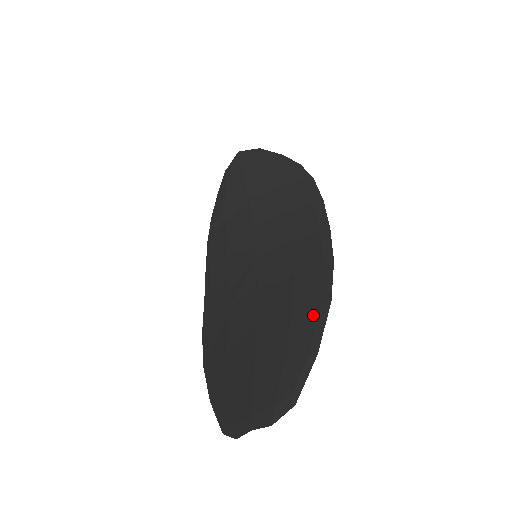
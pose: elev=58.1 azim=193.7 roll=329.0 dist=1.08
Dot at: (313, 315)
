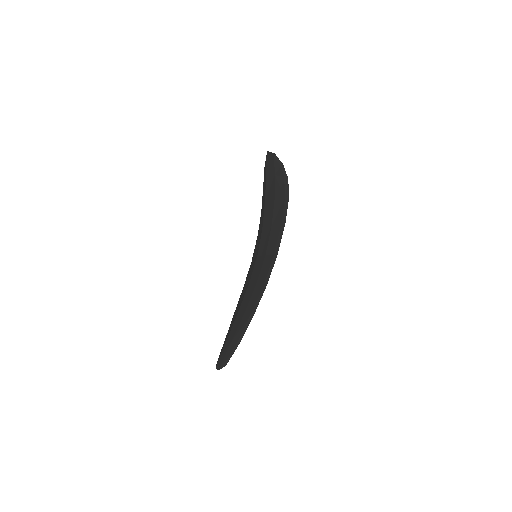
Dot at: (247, 320)
